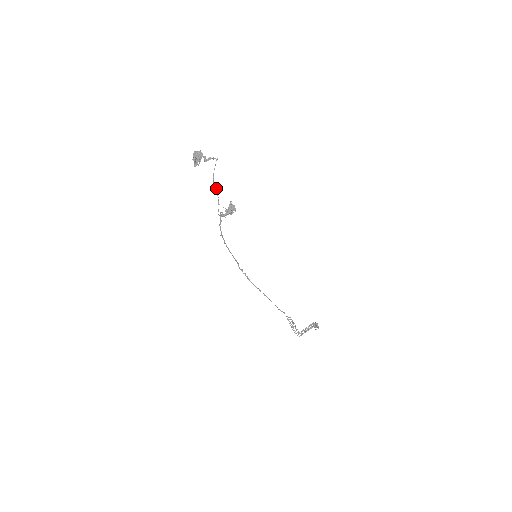
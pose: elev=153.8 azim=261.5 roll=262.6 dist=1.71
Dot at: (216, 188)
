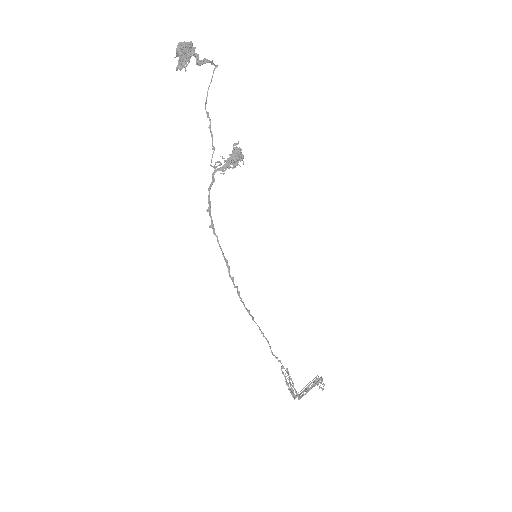
Dot at: (209, 120)
